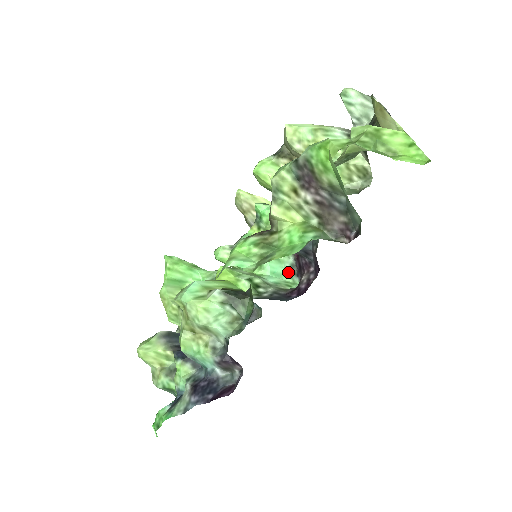
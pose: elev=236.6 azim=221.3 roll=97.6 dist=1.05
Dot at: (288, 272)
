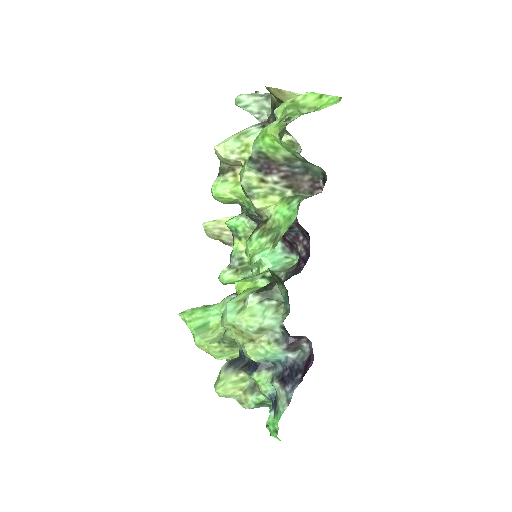
Dot at: (283, 255)
